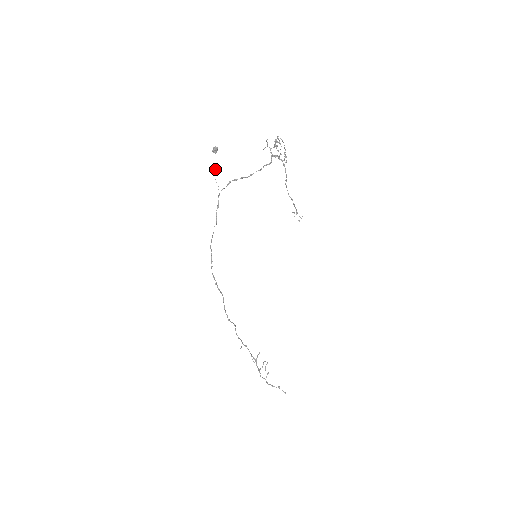
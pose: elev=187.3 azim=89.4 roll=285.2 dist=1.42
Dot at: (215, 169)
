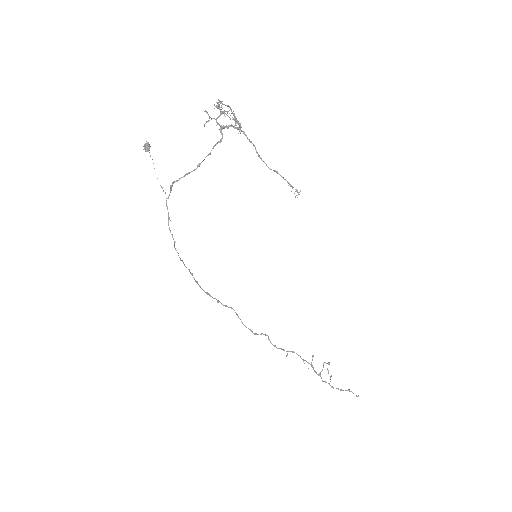
Dot at: occluded
